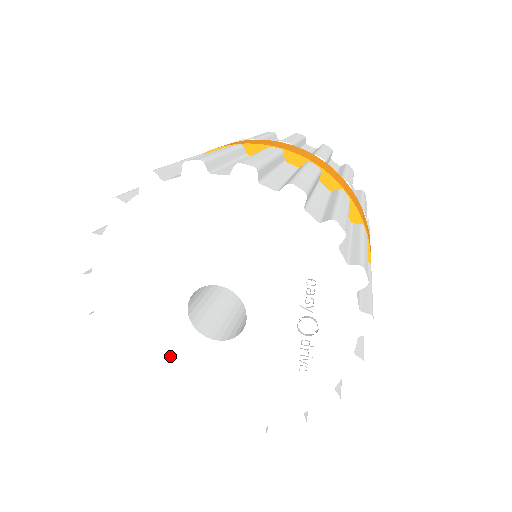
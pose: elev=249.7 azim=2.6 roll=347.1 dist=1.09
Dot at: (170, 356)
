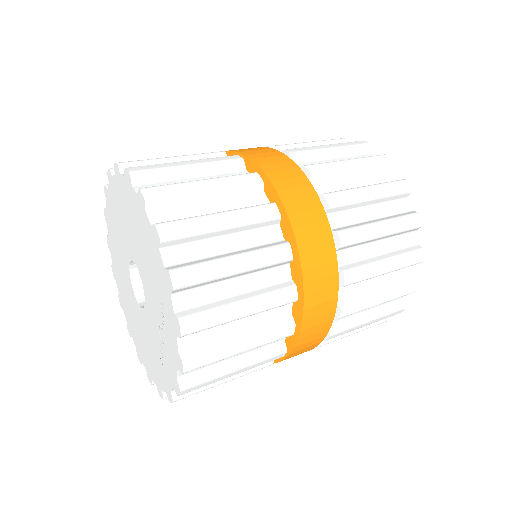
Dot at: (126, 292)
